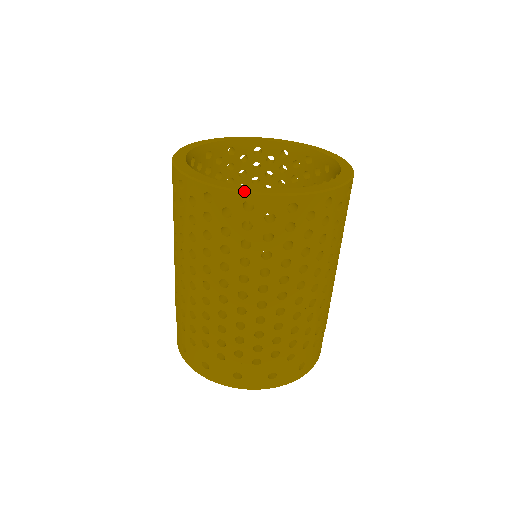
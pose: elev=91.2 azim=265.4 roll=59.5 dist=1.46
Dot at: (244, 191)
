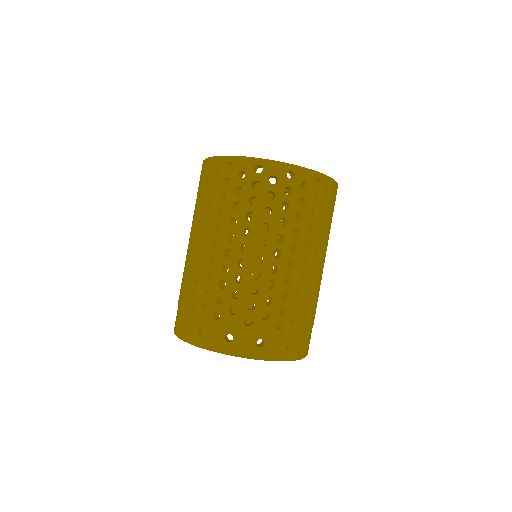
Dot at: (256, 158)
